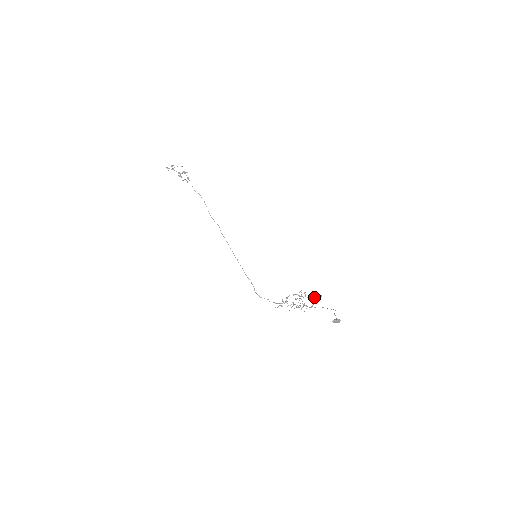
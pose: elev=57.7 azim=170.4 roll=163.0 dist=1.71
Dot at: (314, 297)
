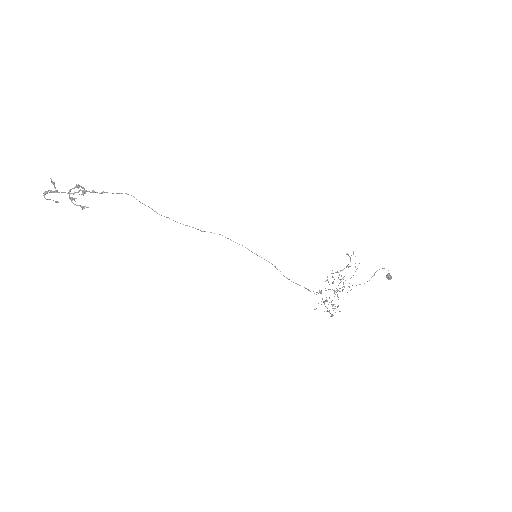
Dot at: occluded
